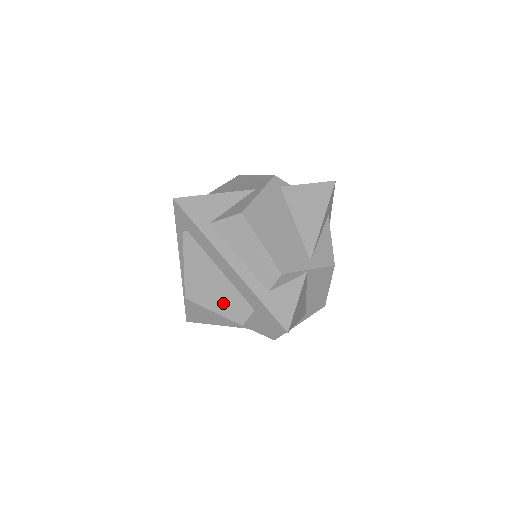
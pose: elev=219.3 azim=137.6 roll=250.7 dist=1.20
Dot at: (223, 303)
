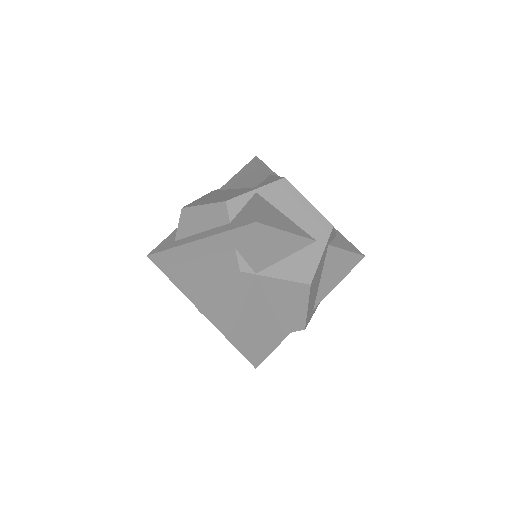
Dot at: (218, 276)
